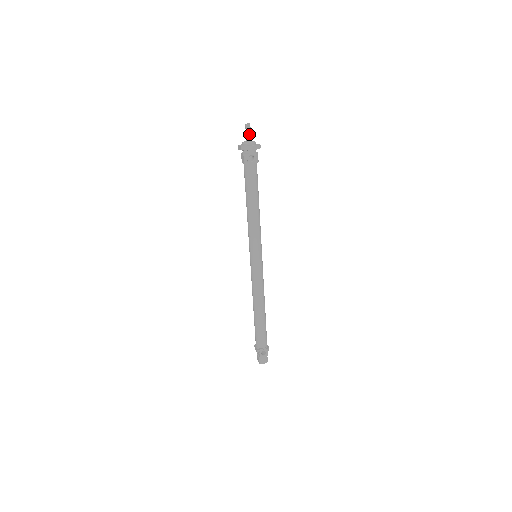
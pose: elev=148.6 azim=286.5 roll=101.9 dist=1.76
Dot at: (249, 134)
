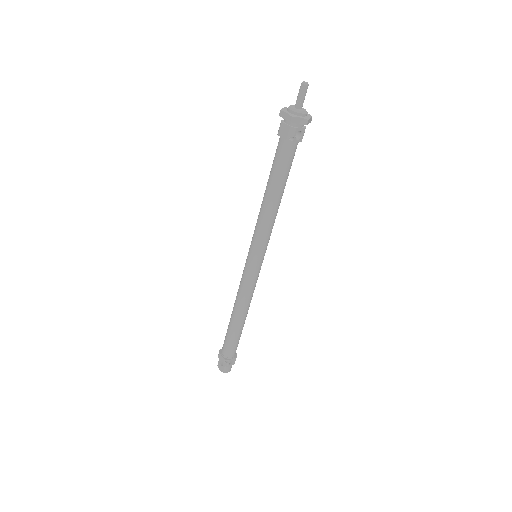
Dot at: (304, 98)
